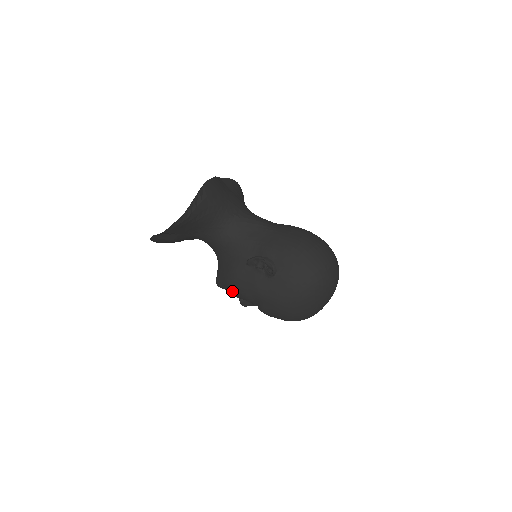
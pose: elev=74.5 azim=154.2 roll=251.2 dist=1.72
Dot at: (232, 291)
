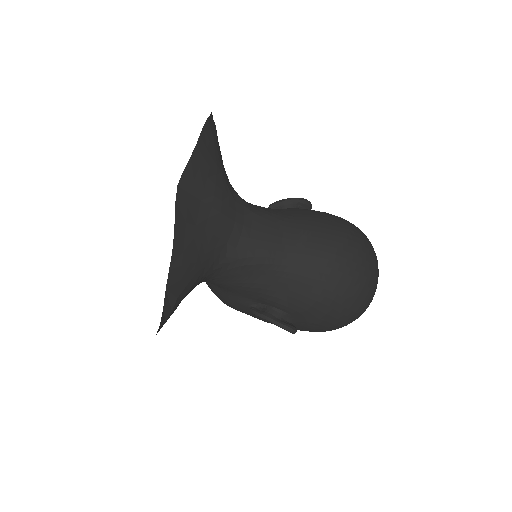
Dot at: occluded
